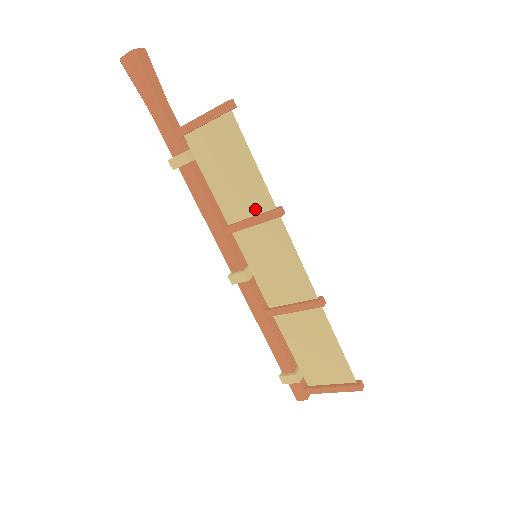
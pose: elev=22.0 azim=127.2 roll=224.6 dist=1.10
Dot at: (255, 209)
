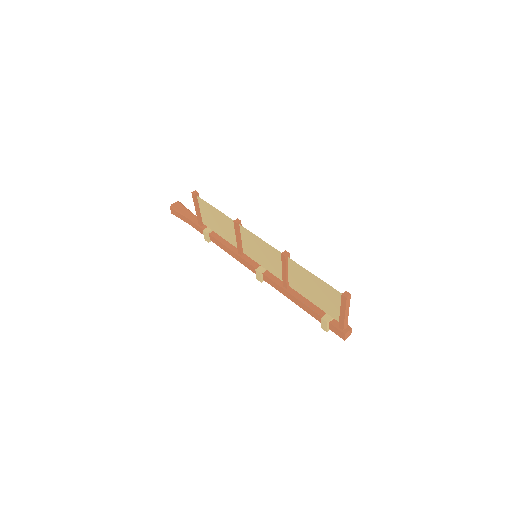
Dot at: occluded
